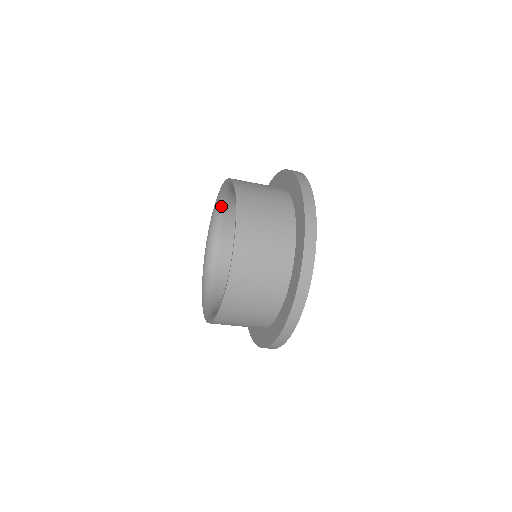
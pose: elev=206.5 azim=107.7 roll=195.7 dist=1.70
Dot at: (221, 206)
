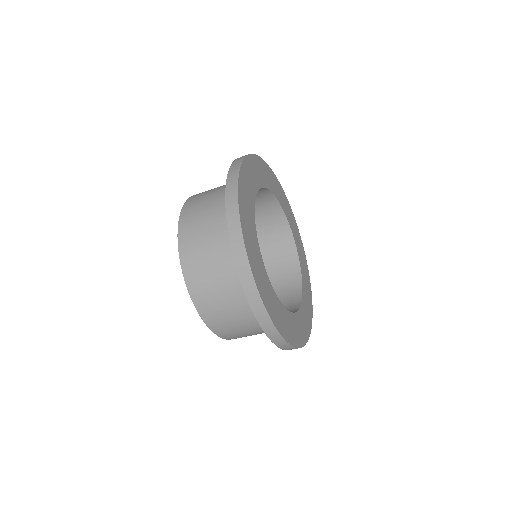
Dot at: occluded
